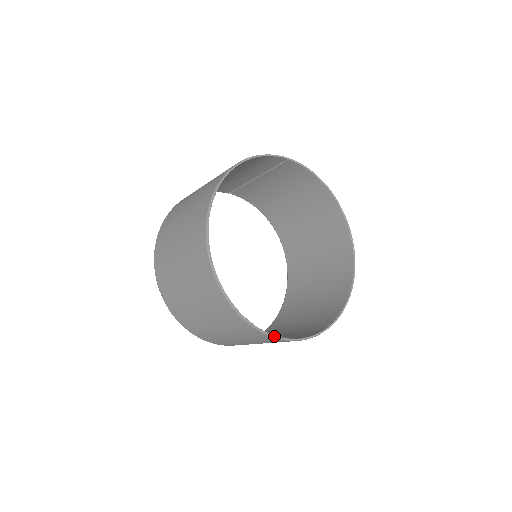
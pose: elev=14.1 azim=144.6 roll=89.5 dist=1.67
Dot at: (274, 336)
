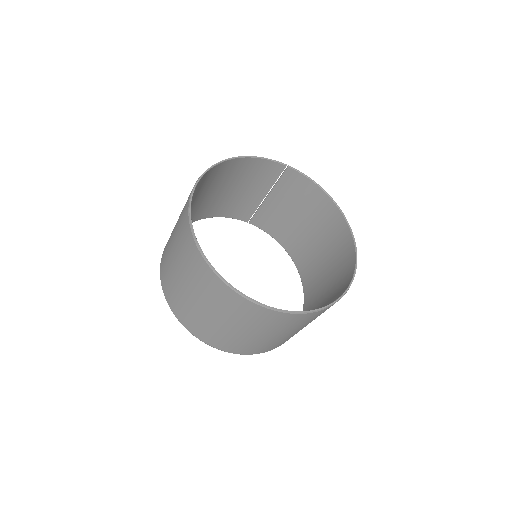
Dot at: (247, 297)
